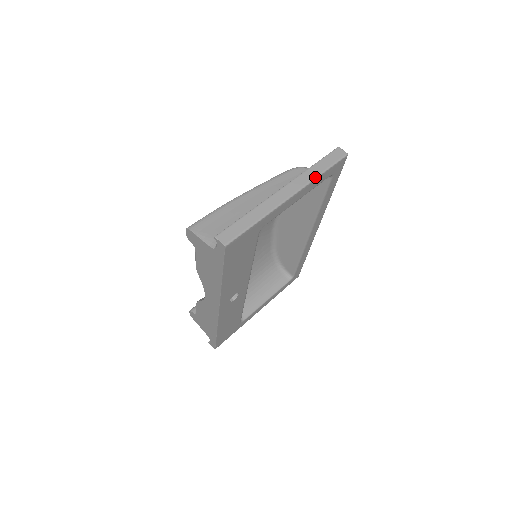
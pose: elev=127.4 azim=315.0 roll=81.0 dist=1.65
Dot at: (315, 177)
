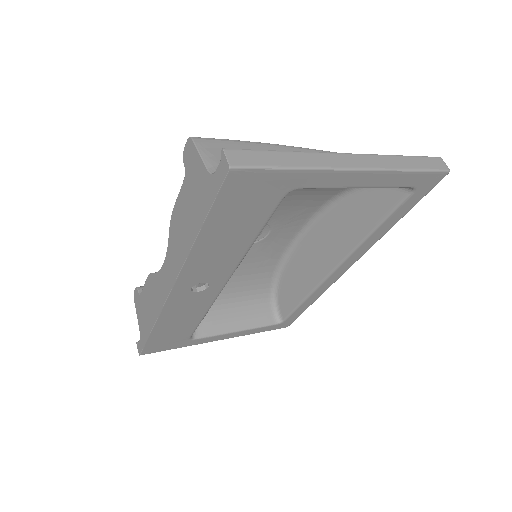
Dot at: (398, 168)
